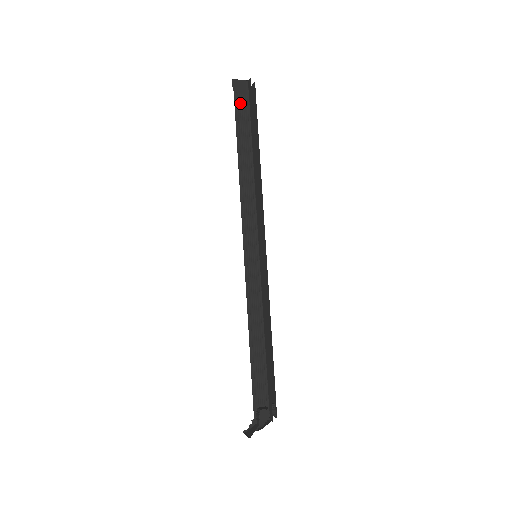
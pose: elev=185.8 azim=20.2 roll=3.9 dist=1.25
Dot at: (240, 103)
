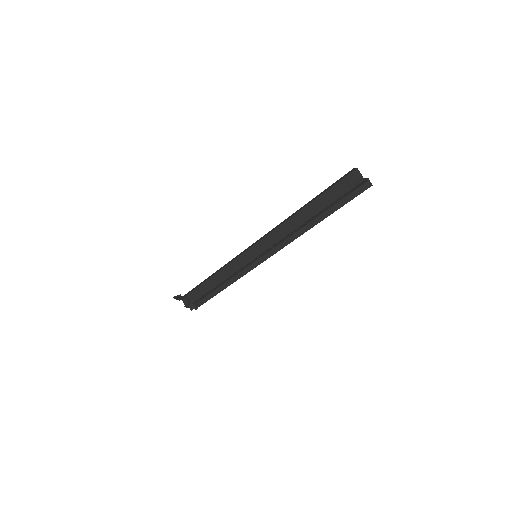
Dot at: (343, 185)
